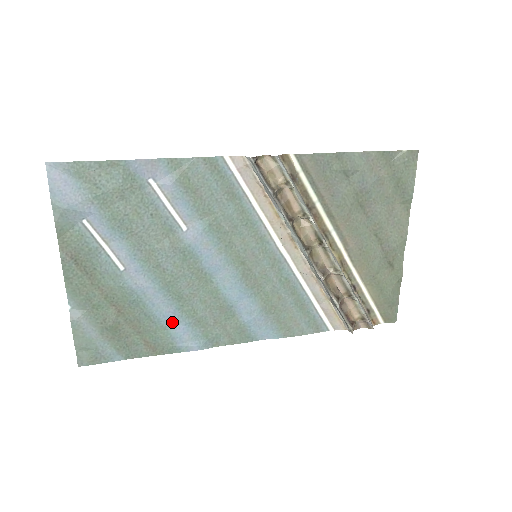
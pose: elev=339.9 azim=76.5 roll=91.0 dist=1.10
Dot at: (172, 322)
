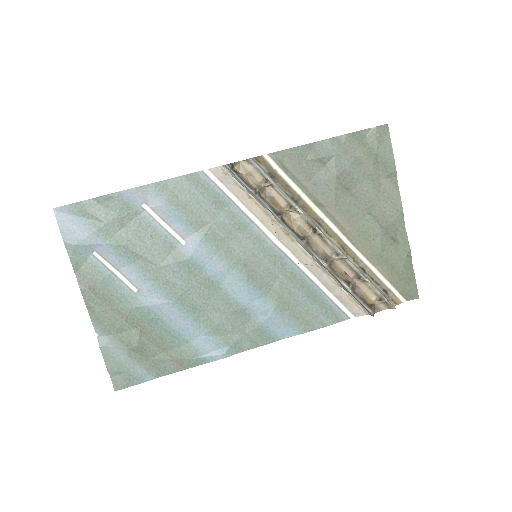
Dot at: (192, 334)
